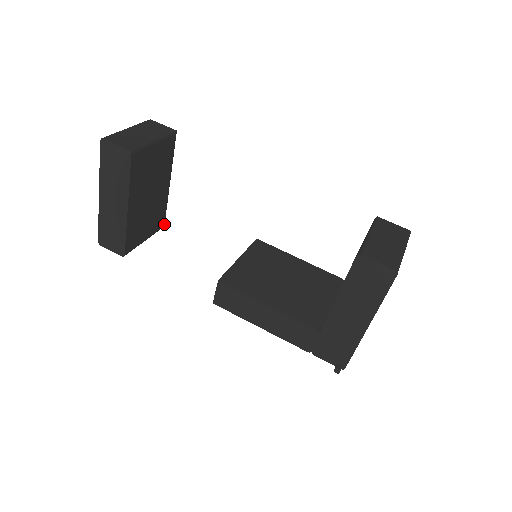
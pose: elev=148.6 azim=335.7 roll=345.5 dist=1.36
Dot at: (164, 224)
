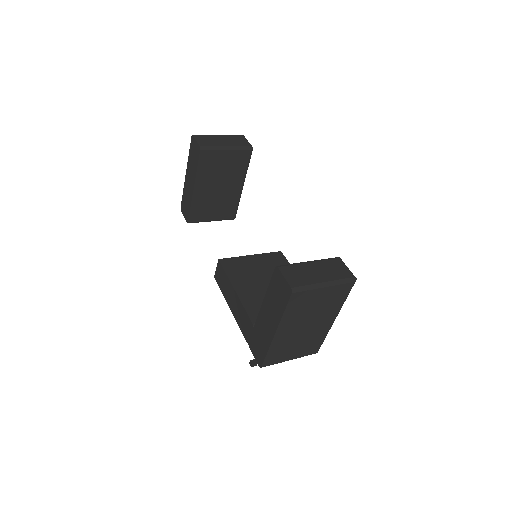
Dot at: (234, 217)
